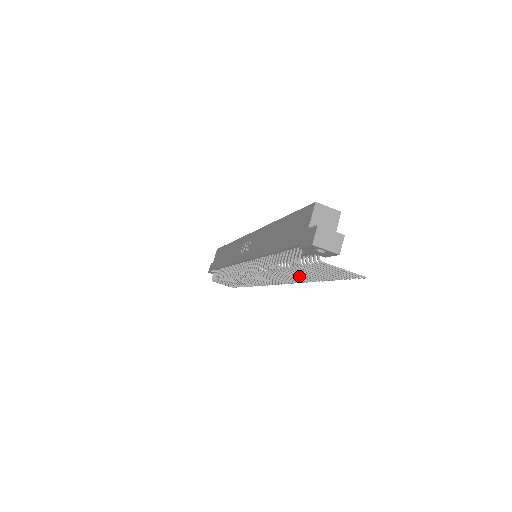
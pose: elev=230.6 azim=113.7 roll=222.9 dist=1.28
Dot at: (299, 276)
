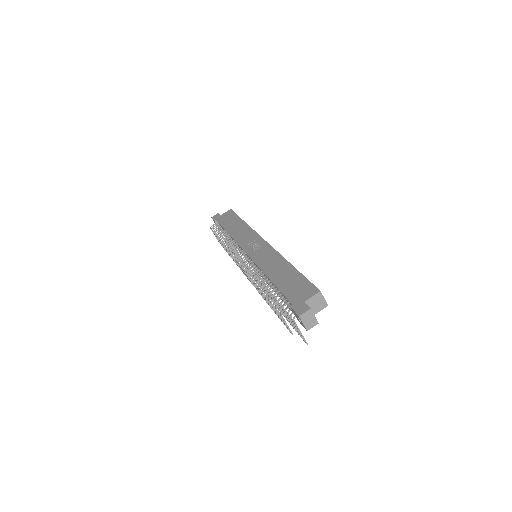
Dot at: (274, 310)
